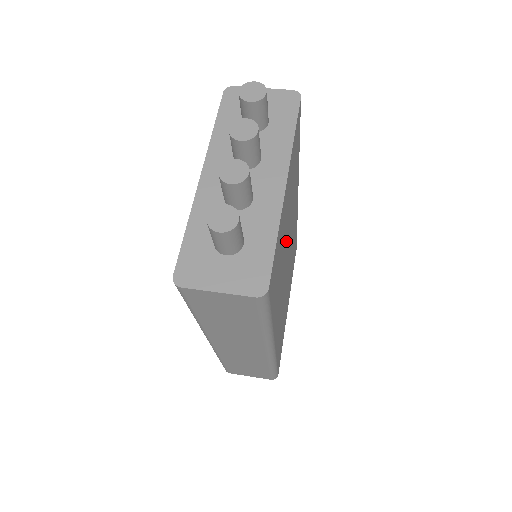
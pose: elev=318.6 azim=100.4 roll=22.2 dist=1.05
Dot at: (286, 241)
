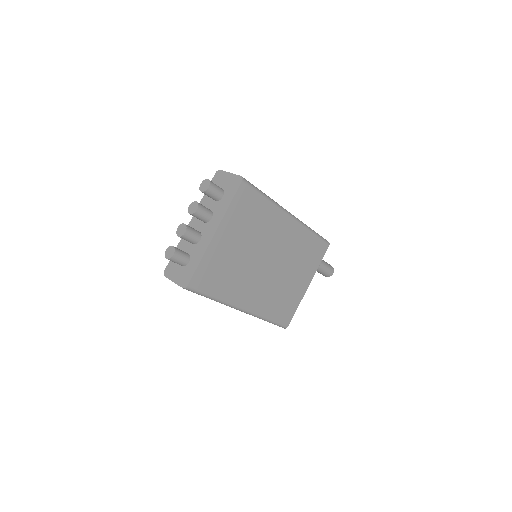
Dot at: (247, 255)
